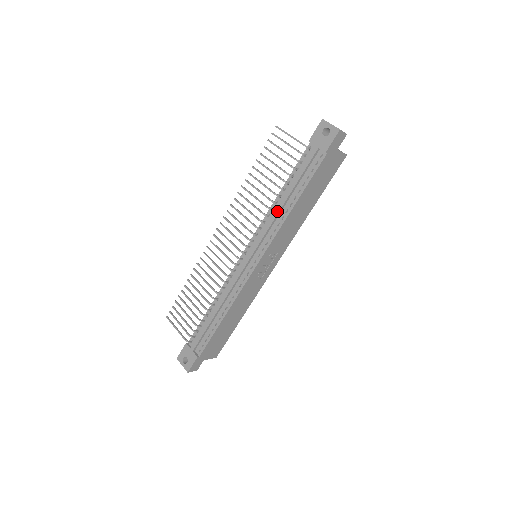
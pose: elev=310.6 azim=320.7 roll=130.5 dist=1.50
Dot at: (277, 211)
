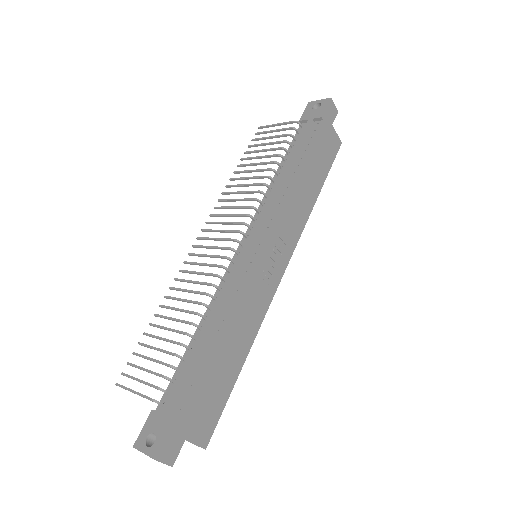
Dot at: (277, 184)
